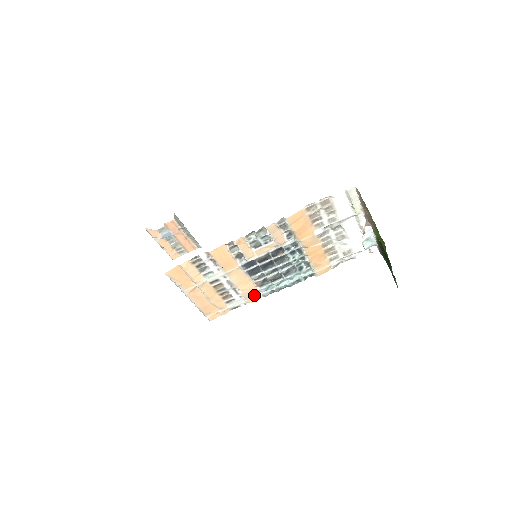
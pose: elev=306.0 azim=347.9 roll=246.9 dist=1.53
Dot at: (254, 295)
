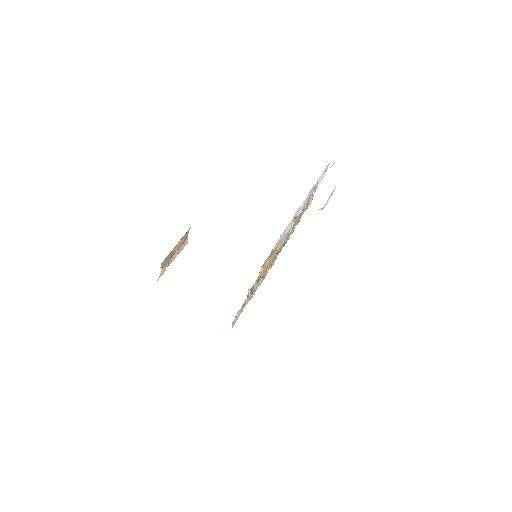
Dot at: occluded
